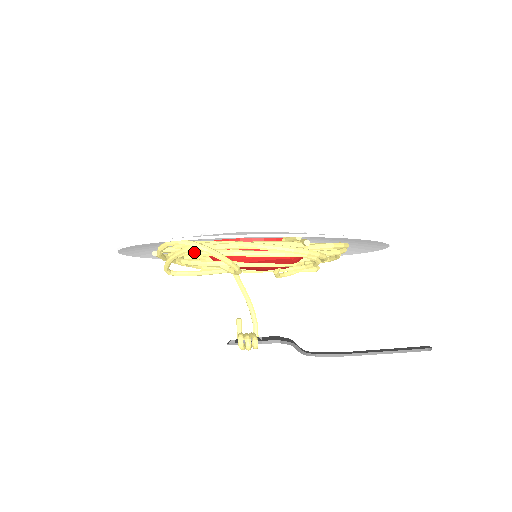
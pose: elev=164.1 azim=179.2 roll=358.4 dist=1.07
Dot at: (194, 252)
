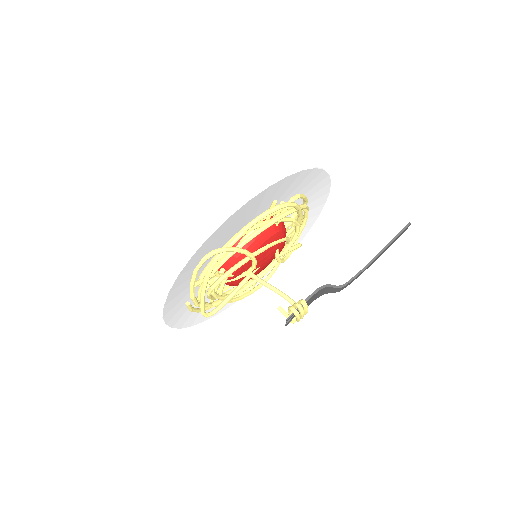
Dot at: (217, 265)
